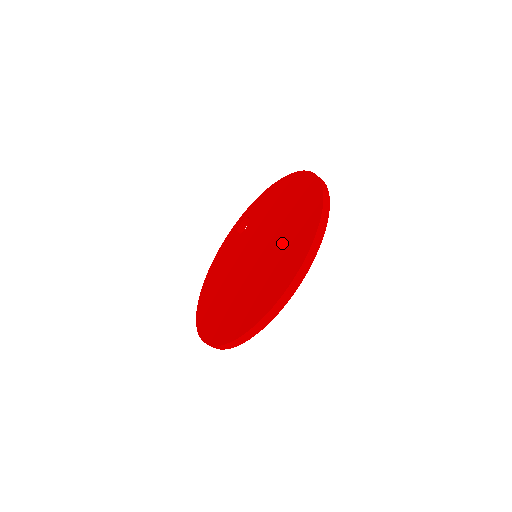
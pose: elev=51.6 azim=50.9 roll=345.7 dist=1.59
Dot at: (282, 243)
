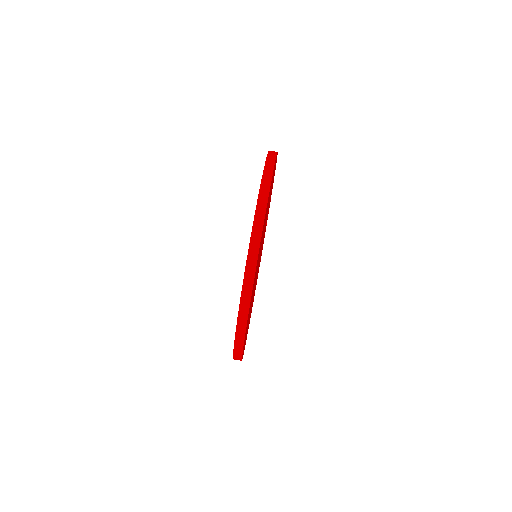
Dot at: occluded
